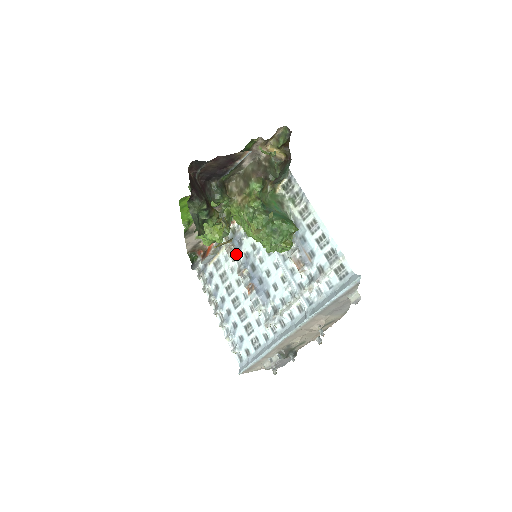
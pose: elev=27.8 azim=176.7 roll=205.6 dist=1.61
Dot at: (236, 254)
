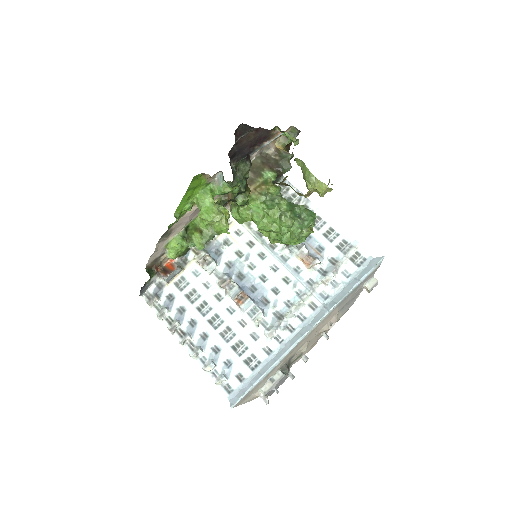
Dot at: (216, 264)
